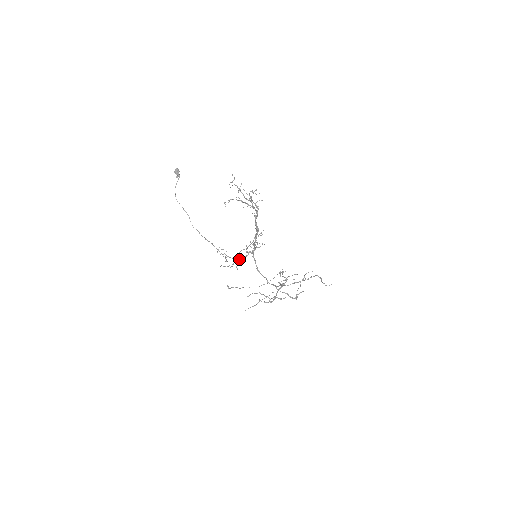
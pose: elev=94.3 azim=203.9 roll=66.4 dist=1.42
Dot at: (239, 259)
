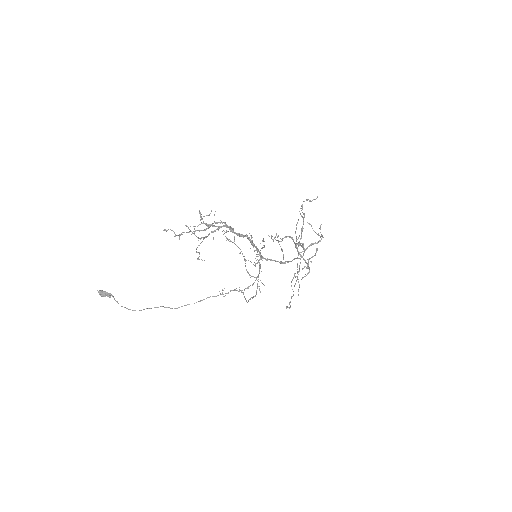
Dot at: (257, 277)
